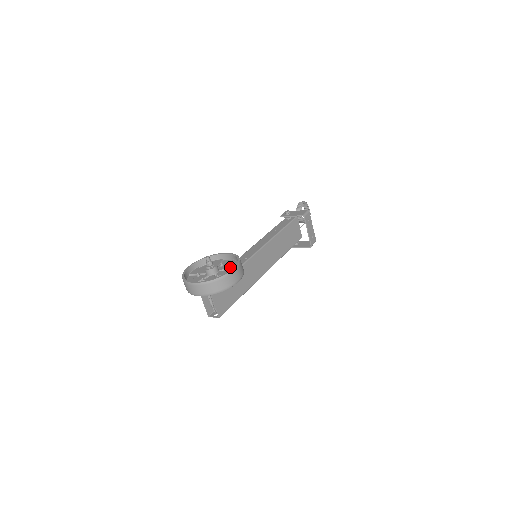
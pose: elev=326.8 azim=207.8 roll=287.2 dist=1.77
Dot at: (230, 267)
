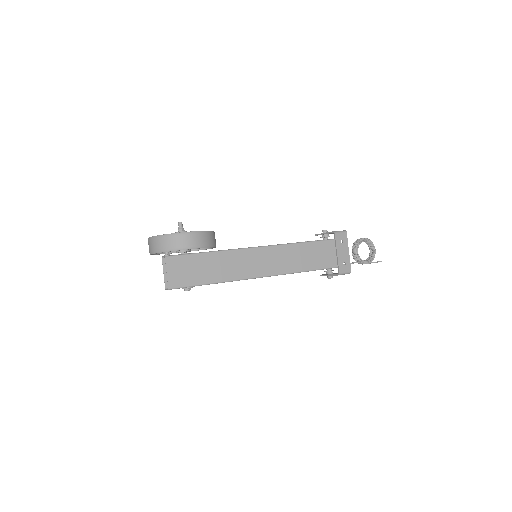
Dot at: occluded
